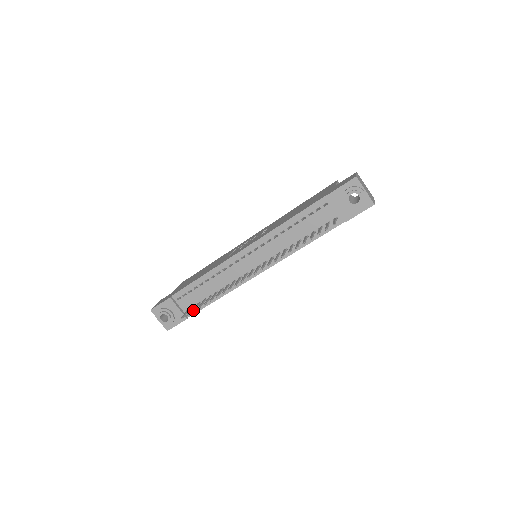
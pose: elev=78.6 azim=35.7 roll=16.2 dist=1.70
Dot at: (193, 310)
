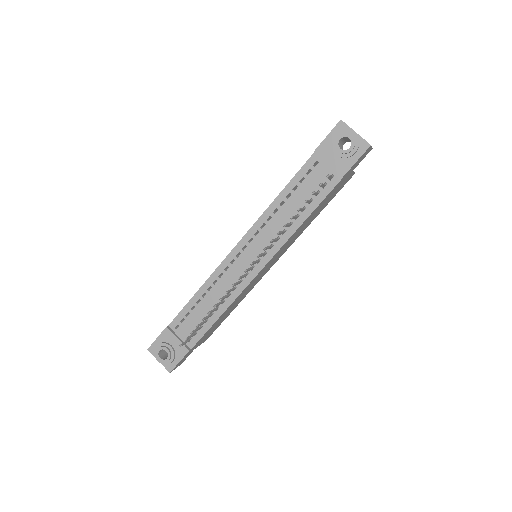
Dot at: occluded
